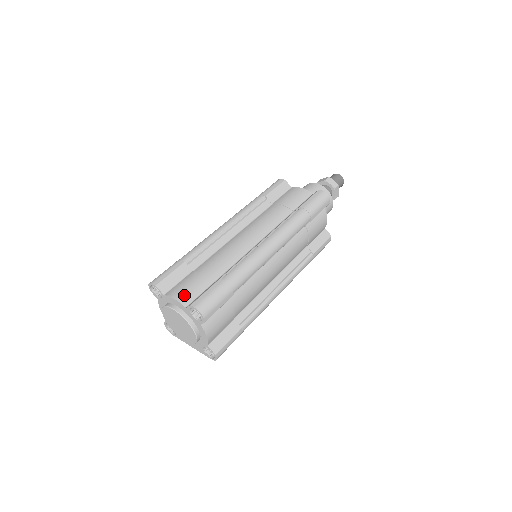
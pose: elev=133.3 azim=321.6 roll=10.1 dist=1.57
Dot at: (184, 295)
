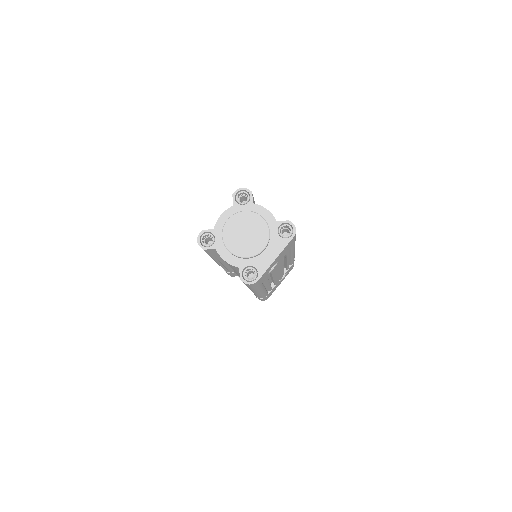
Dot at: occluded
